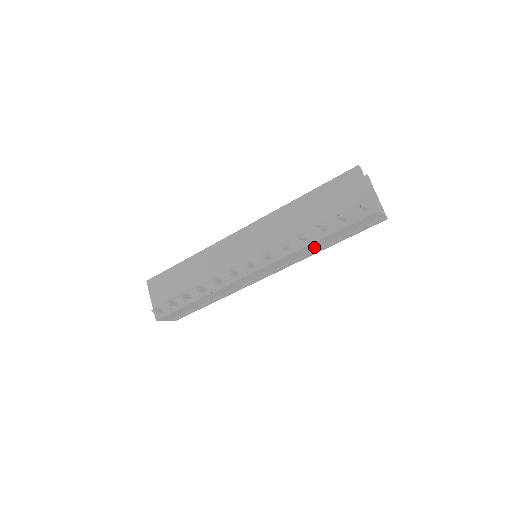
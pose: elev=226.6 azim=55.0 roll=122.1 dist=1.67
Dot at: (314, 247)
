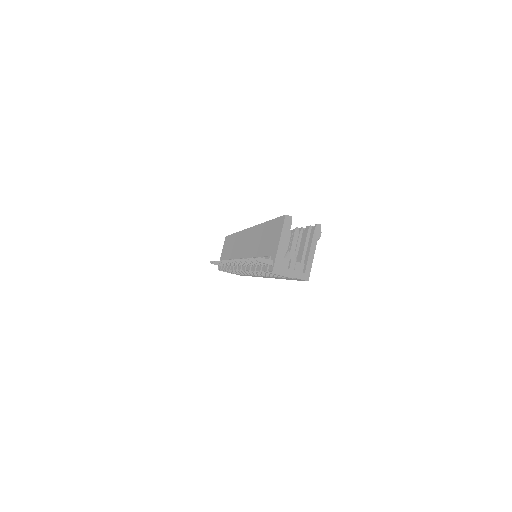
Dot at: occluded
